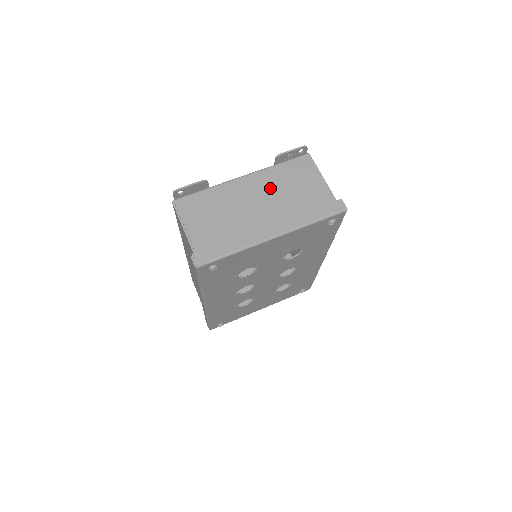
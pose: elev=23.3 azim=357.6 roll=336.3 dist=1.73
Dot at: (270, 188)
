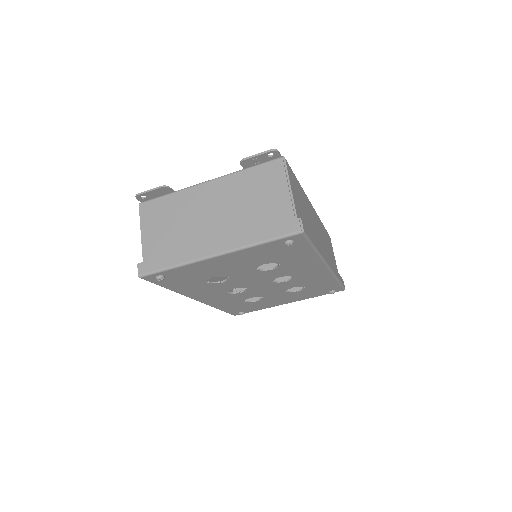
Dot at: (230, 197)
